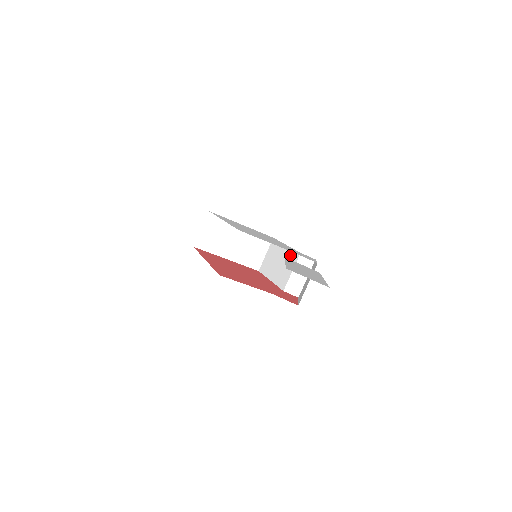
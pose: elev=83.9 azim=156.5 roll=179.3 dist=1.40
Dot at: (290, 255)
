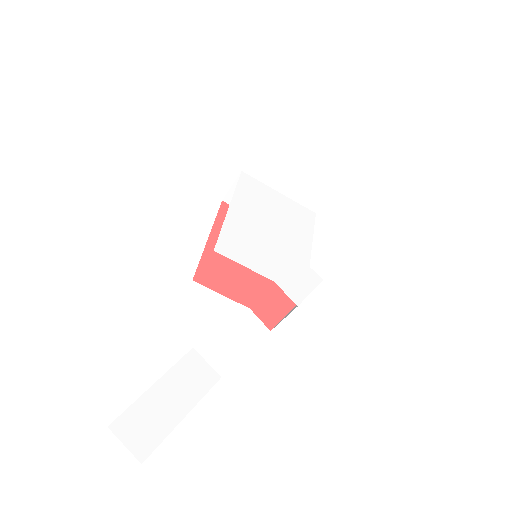
Dot at: occluded
